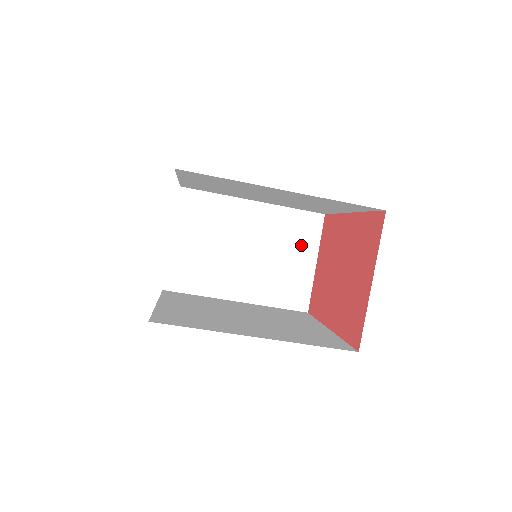
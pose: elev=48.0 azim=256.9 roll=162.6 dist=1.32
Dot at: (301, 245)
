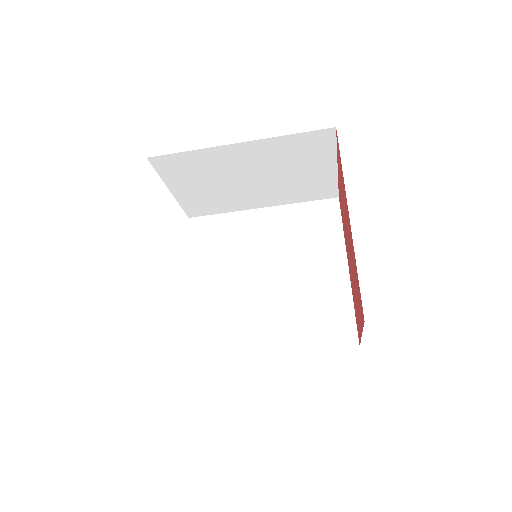
Dot at: (313, 159)
